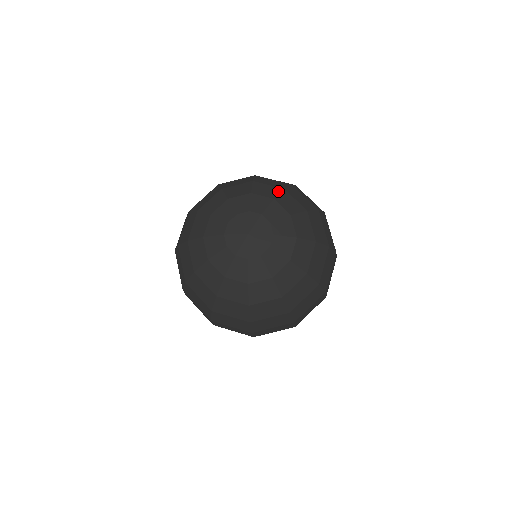
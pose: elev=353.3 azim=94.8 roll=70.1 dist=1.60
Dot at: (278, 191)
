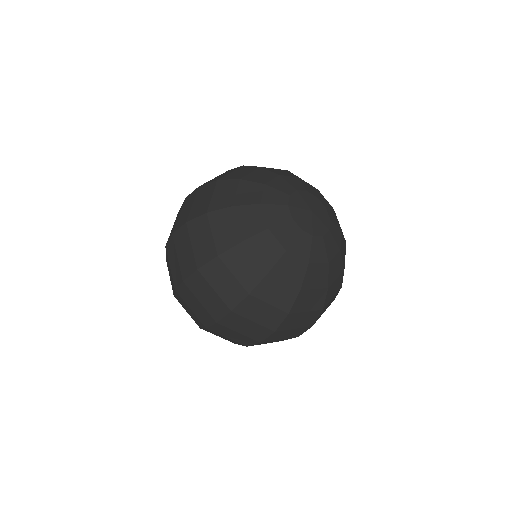
Dot at: occluded
